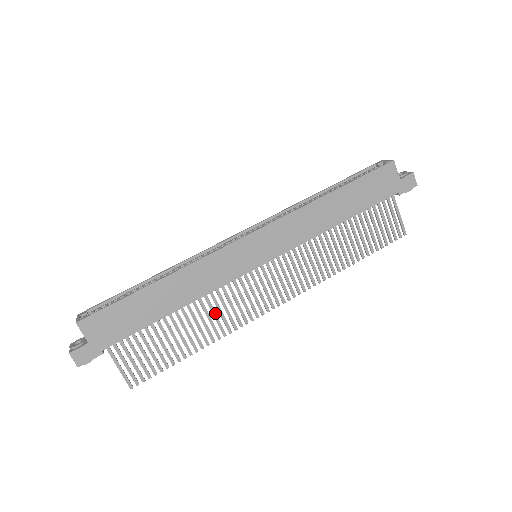
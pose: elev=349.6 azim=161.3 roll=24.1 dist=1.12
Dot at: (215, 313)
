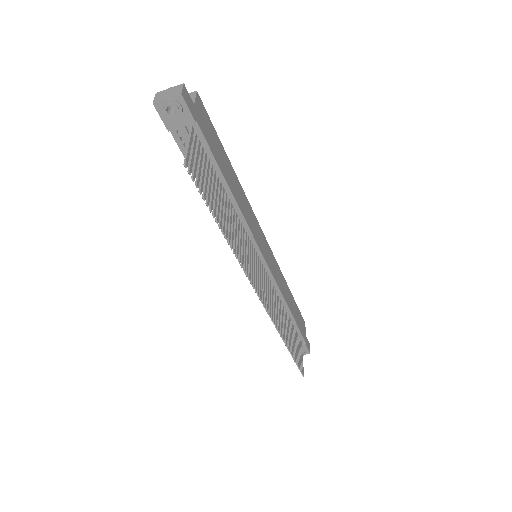
Dot at: (239, 236)
